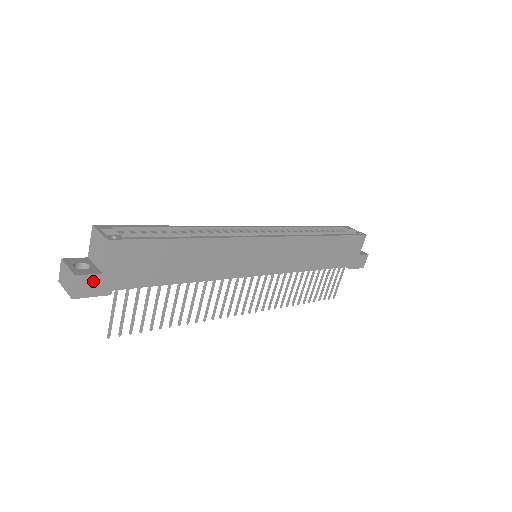
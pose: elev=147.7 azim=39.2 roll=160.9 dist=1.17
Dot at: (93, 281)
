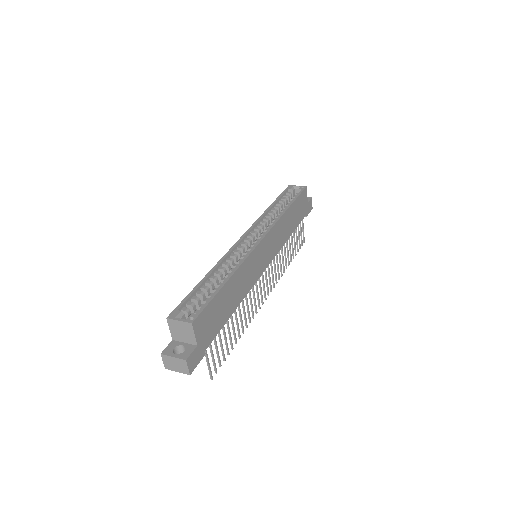
Dot at: (195, 355)
